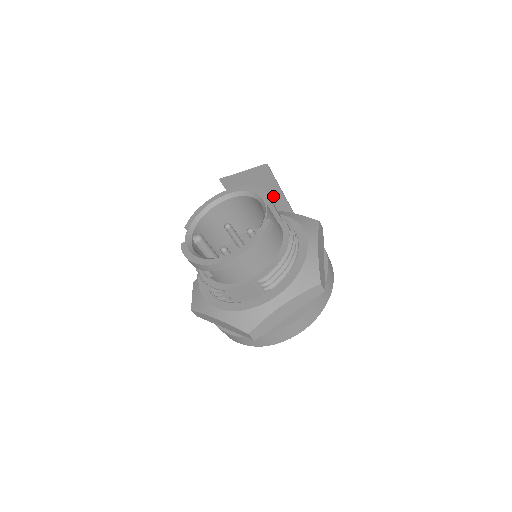
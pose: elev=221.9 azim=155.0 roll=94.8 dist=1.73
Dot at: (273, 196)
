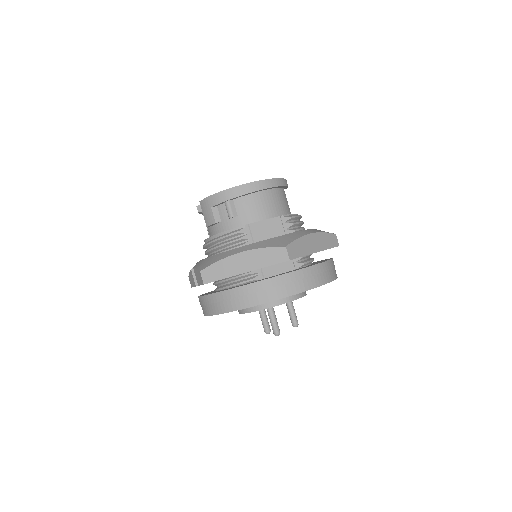
Dot at: occluded
